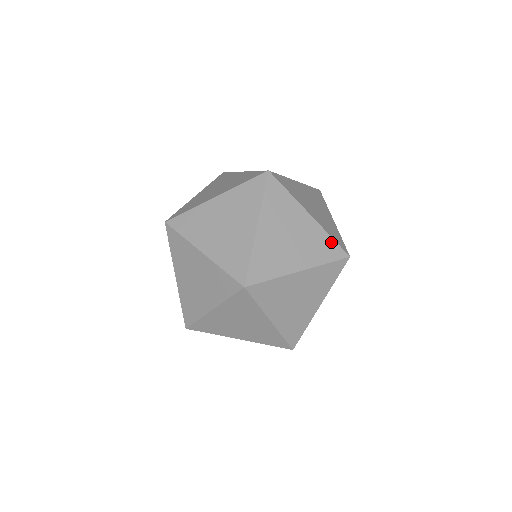
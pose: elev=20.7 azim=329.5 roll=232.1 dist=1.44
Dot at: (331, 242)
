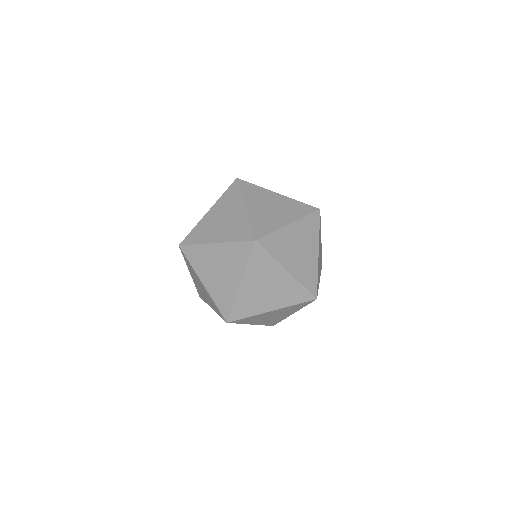
Dot at: (248, 228)
